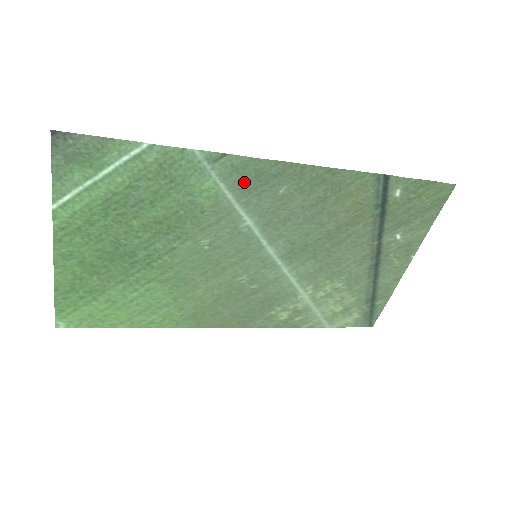
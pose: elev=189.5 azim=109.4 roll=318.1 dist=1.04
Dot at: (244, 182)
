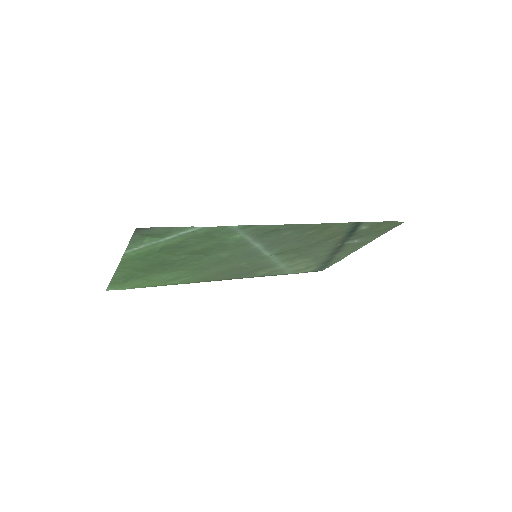
Dot at: (261, 233)
